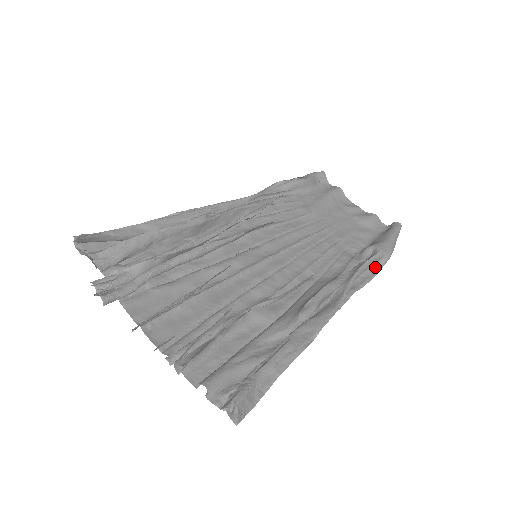
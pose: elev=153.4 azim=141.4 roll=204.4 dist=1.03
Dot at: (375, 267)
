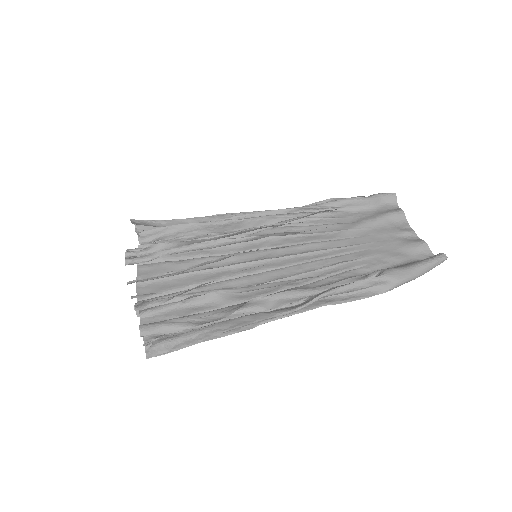
Dot at: (375, 290)
